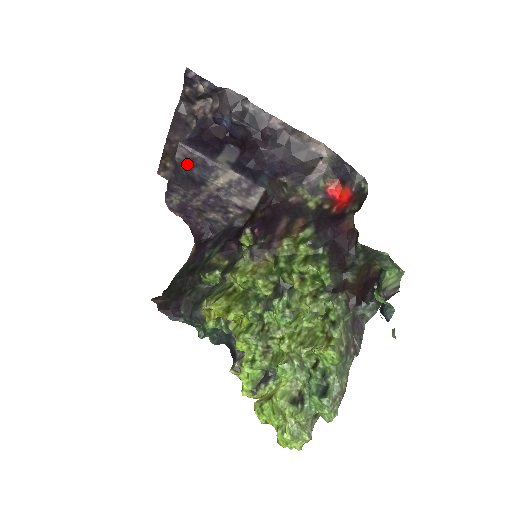
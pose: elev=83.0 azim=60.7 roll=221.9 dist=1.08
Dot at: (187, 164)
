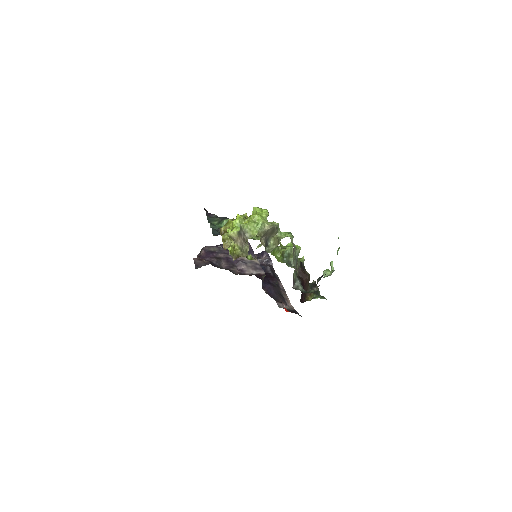
Dot at: occluded
